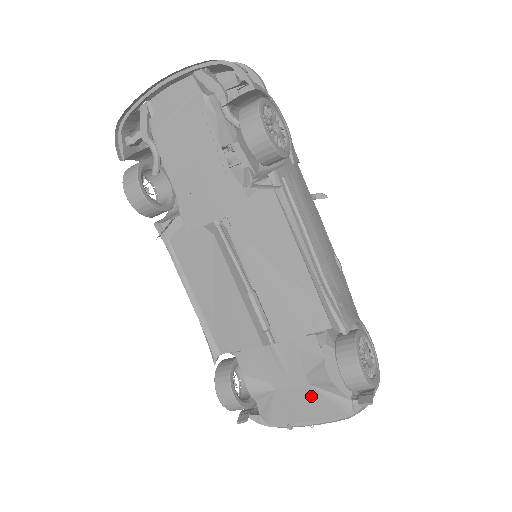
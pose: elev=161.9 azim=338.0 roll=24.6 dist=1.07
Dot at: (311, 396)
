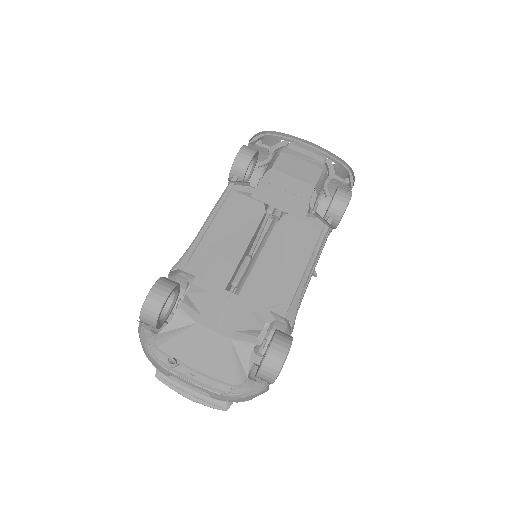
Dot at: (222, 349)
